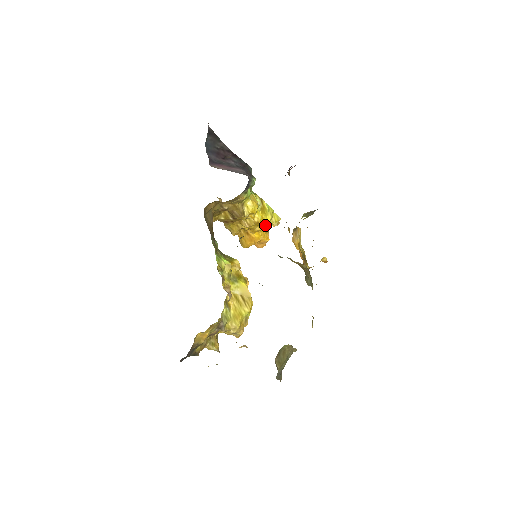
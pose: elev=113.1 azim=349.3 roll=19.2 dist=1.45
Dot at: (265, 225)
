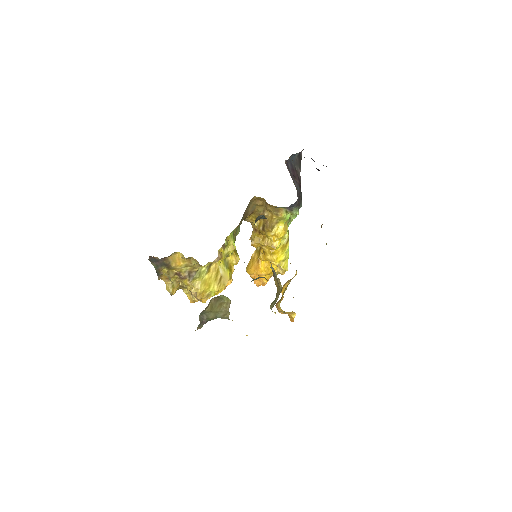
Dot at: (276, 259)
